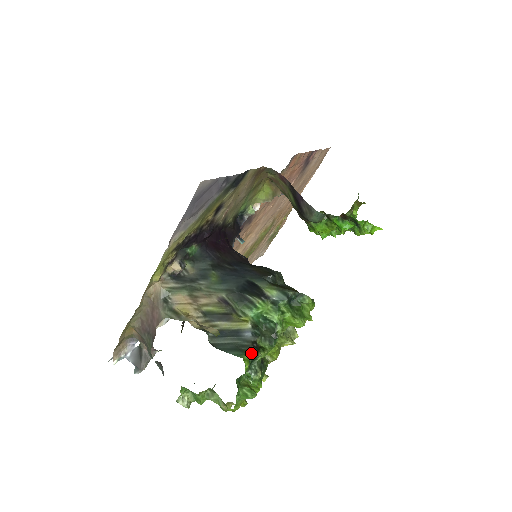
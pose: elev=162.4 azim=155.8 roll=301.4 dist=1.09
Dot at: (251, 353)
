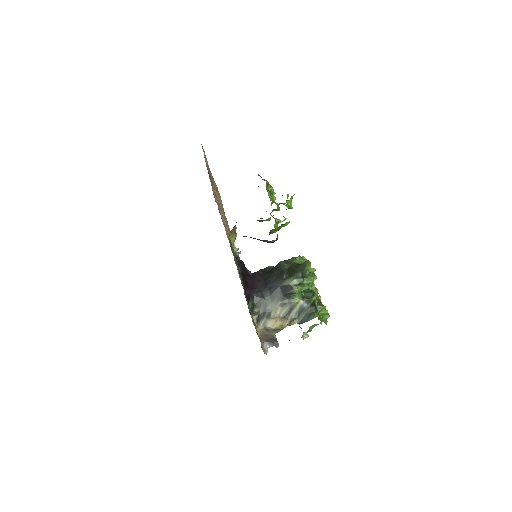
Dot at: occluded
